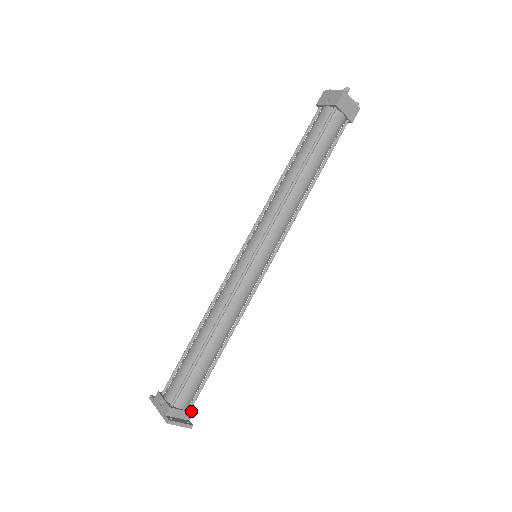
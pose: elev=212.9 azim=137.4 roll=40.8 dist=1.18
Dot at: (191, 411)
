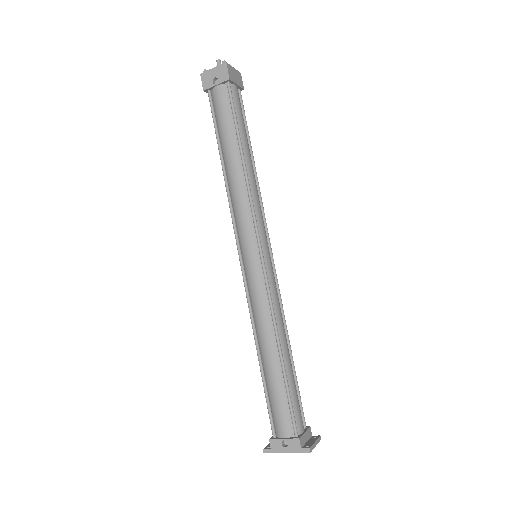
Dot at: (307, 427)
